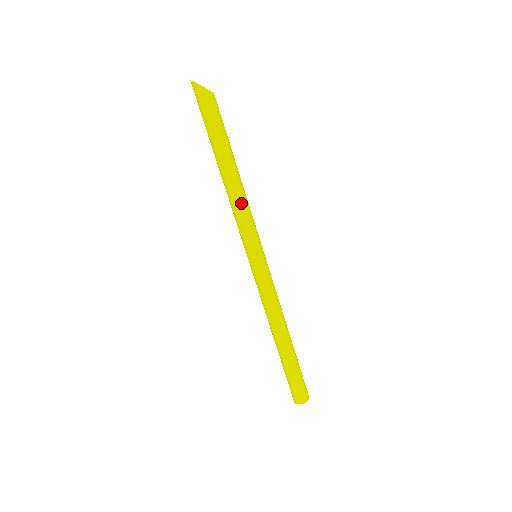
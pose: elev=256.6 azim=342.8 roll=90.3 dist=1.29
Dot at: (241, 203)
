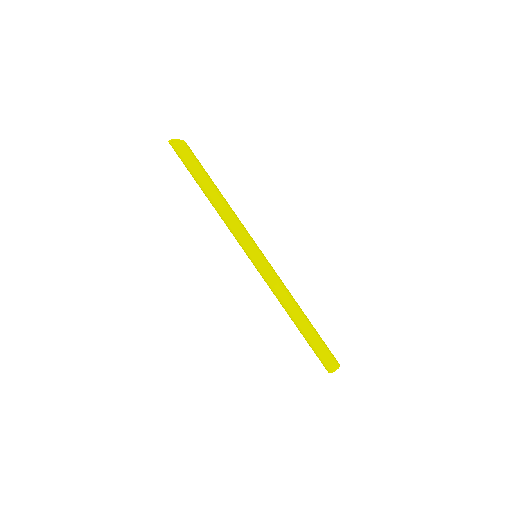
Dot at: (226, 220)
